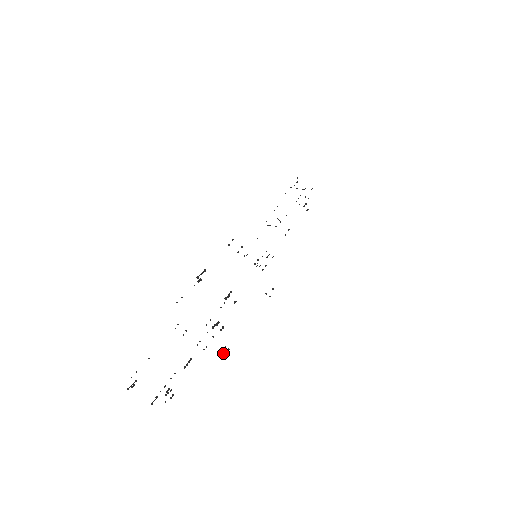
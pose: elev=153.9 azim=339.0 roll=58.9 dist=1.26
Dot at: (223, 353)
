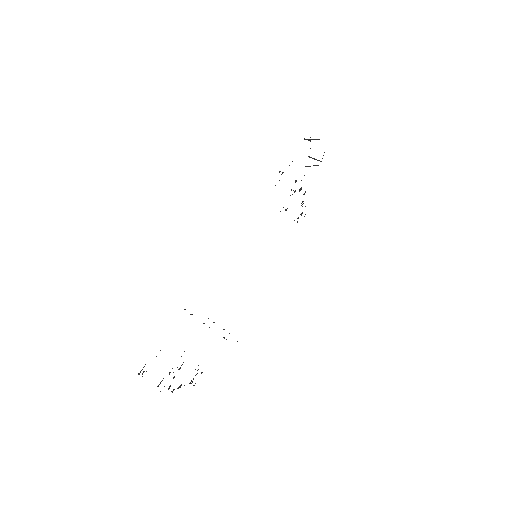
Dot at: occluded
